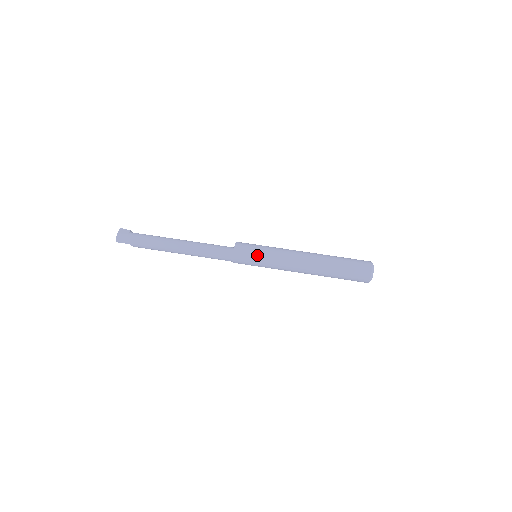
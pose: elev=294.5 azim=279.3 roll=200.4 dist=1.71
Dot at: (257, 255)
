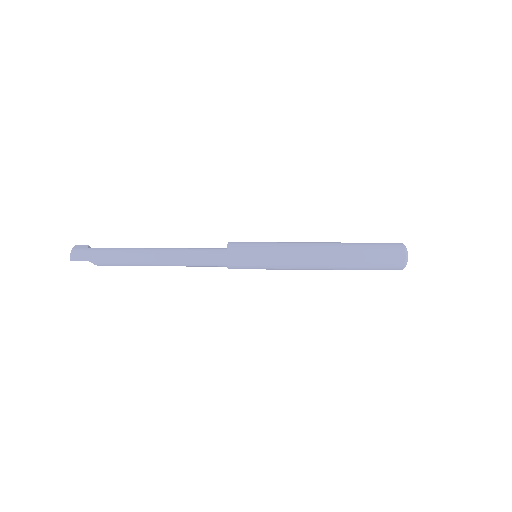
Dot at: (258, 250)
